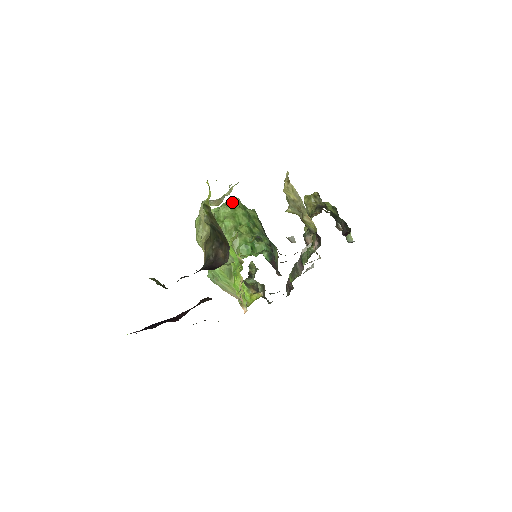
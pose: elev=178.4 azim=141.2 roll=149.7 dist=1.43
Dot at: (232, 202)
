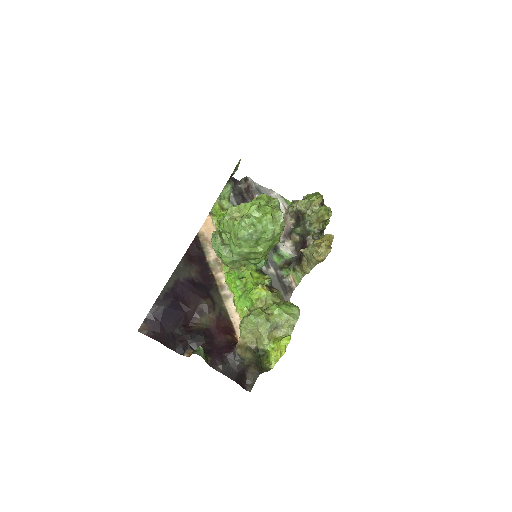
Dot at: (278, 234)
